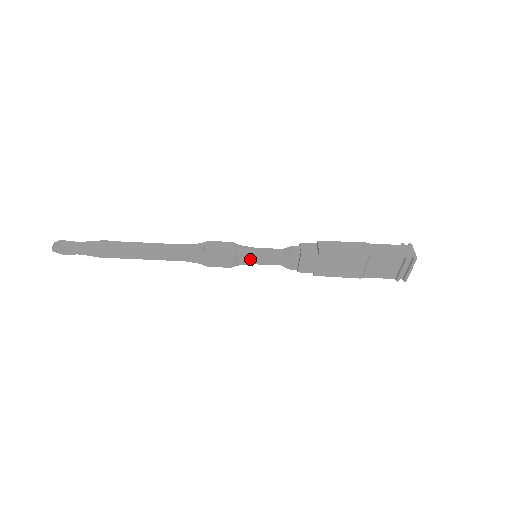
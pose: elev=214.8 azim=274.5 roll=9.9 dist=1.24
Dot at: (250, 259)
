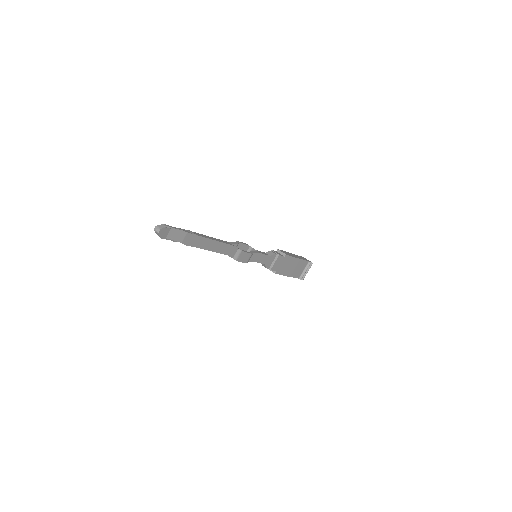
Dot at: (256, 257)
